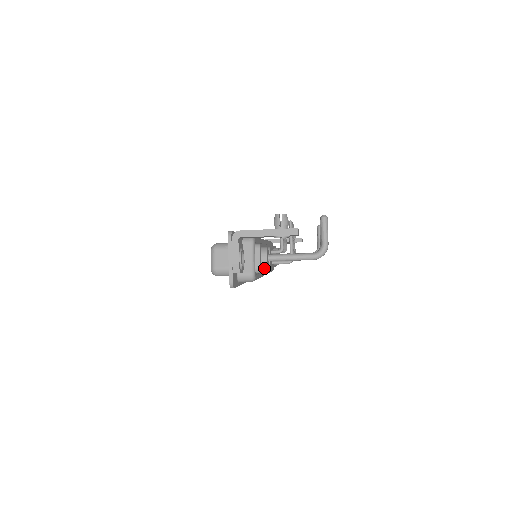
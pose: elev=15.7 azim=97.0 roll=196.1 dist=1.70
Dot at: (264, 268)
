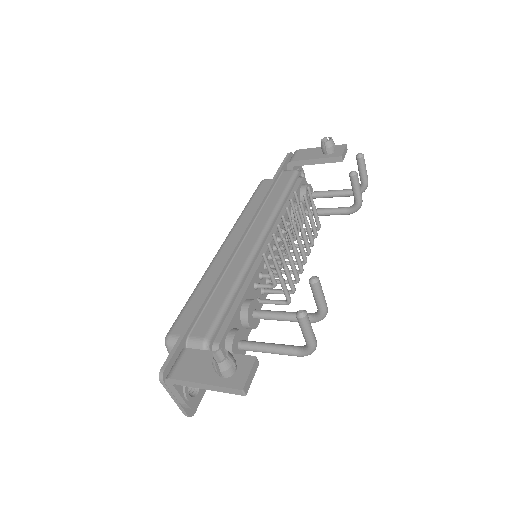
Dot at: occluded
